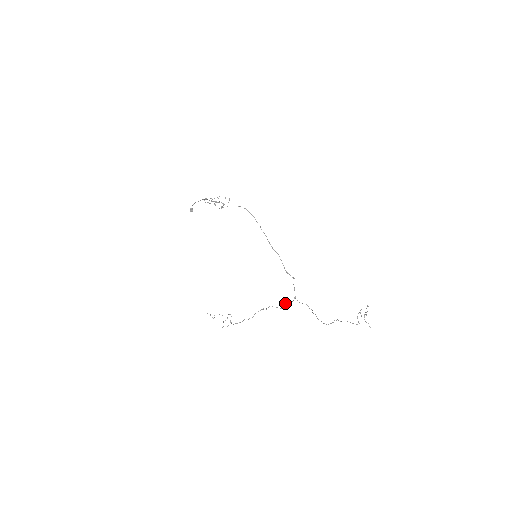
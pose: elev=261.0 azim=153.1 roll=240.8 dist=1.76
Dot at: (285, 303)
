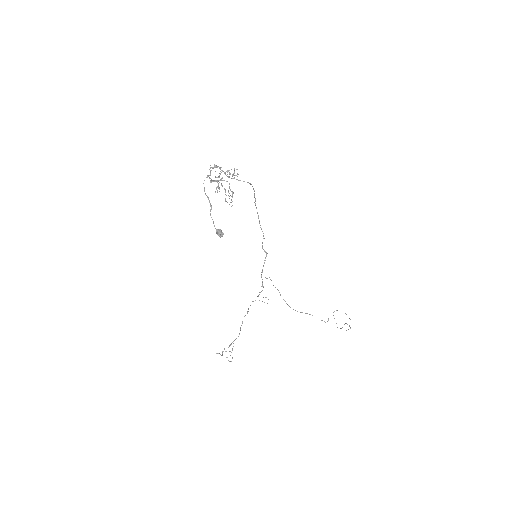
Dot at: occluded
